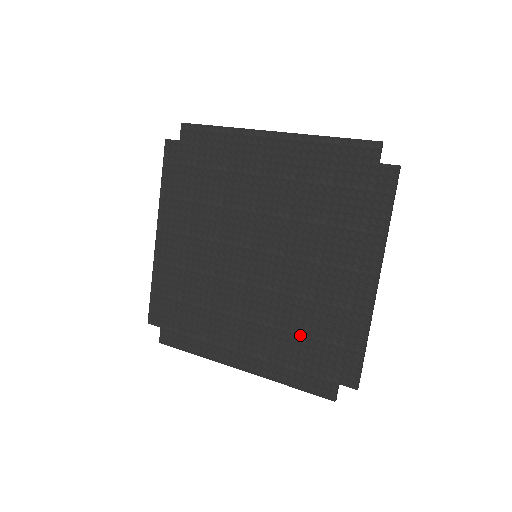
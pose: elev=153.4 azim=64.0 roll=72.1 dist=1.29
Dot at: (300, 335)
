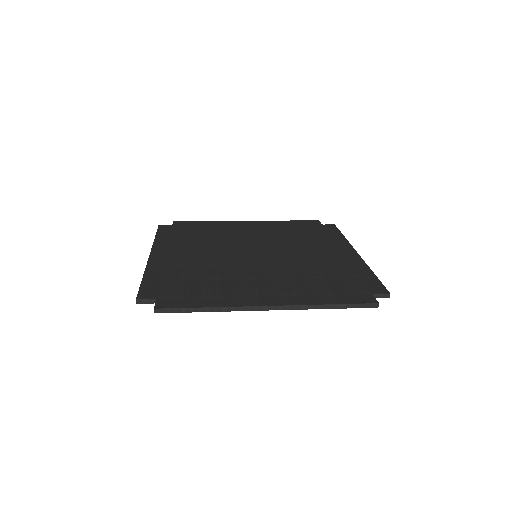
Dot at: (319, 278)
